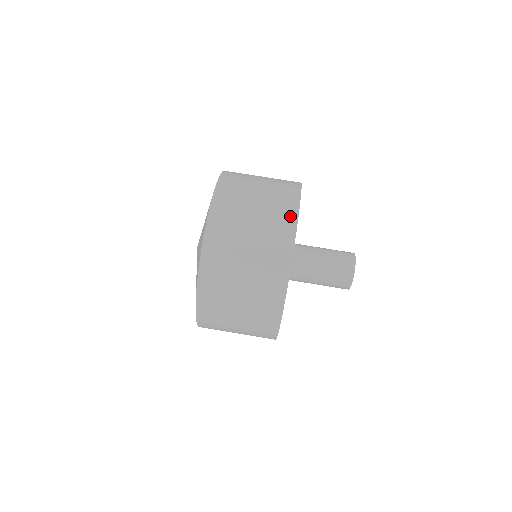
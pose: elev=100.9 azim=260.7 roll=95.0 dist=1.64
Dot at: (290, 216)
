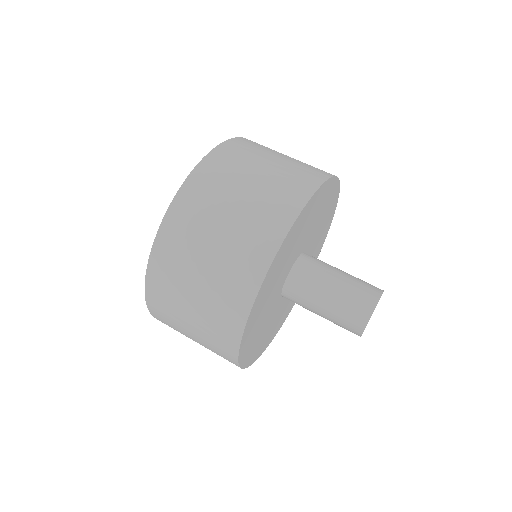
Dot at: (280, 223)
